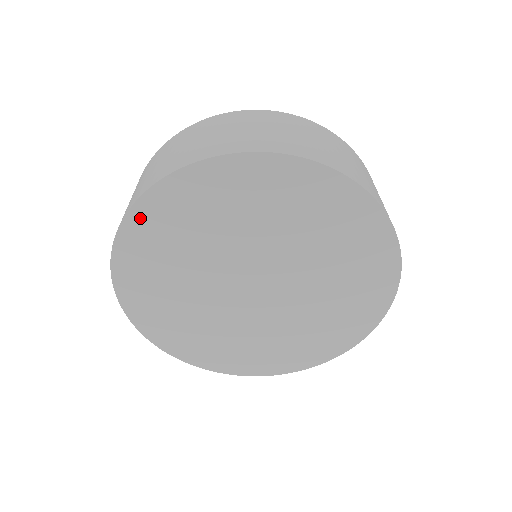
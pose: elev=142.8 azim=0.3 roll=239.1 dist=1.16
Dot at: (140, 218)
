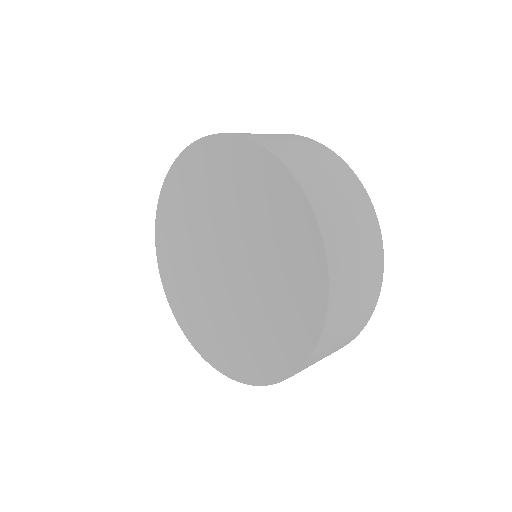
Dot at: (160, 229)
